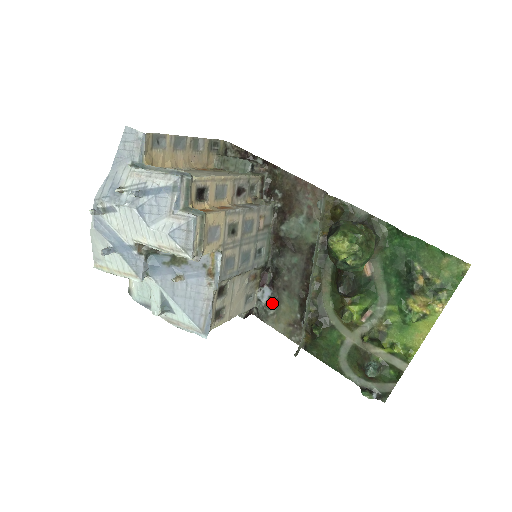
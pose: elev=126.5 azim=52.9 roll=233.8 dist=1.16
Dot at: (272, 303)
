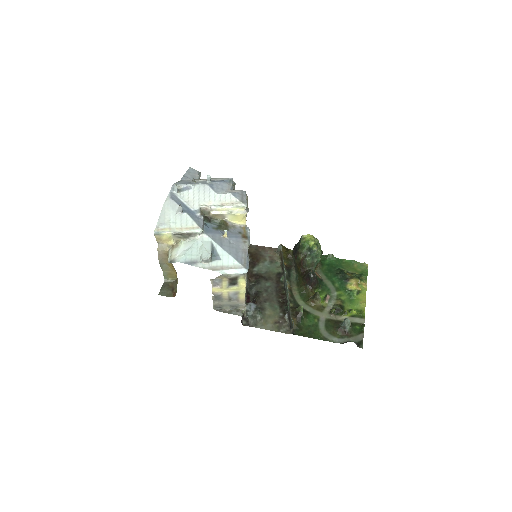
Dot at: (259, 310)
